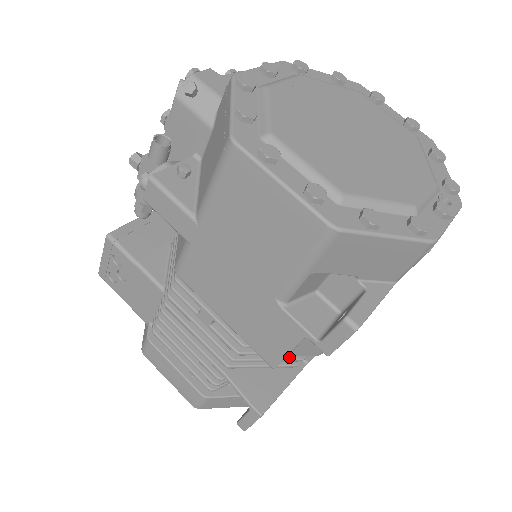
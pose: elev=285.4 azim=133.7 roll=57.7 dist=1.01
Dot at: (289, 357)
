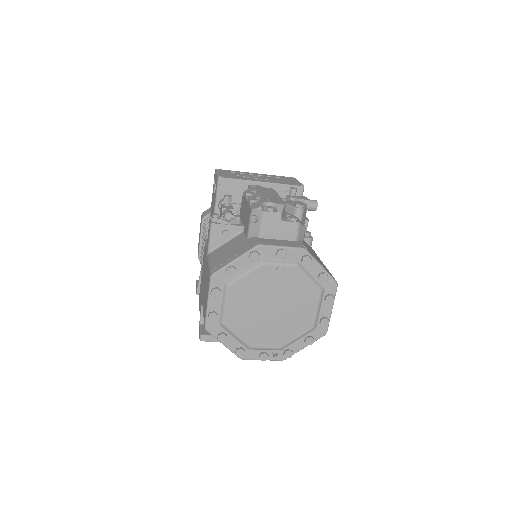
Dot at: occluded
